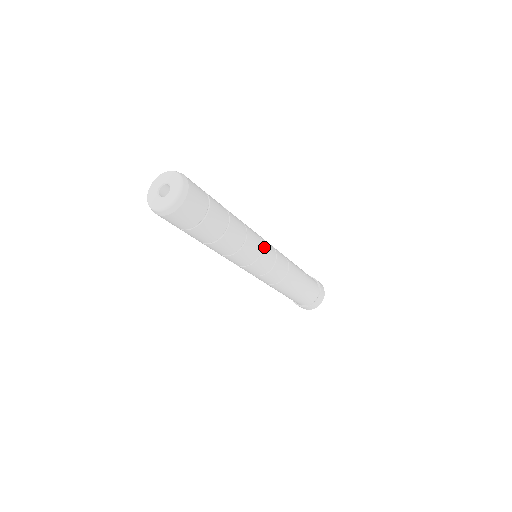
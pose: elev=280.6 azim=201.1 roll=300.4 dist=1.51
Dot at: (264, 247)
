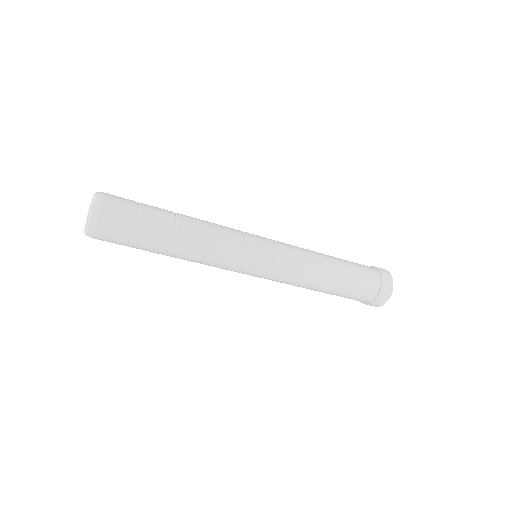
Dot at: (247, 255)
